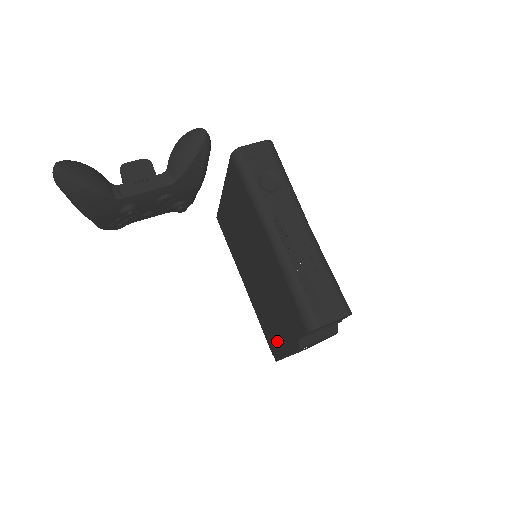
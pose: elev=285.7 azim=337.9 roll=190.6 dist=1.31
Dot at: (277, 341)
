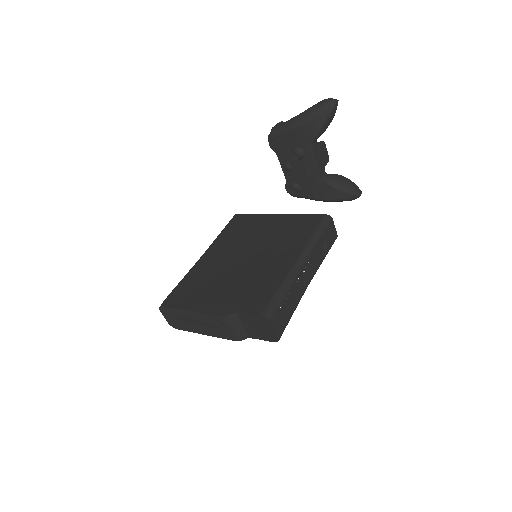
Dot at: (195, 299)
